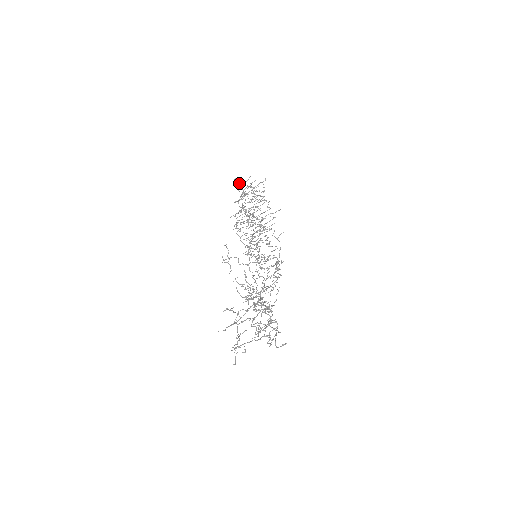
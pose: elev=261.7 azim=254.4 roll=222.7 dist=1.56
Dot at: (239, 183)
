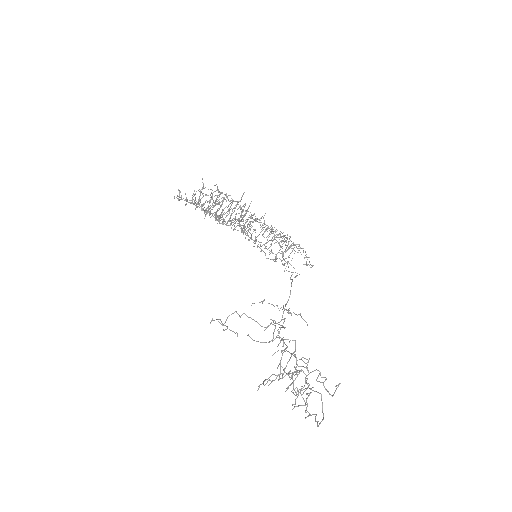
Dot at: occluded
